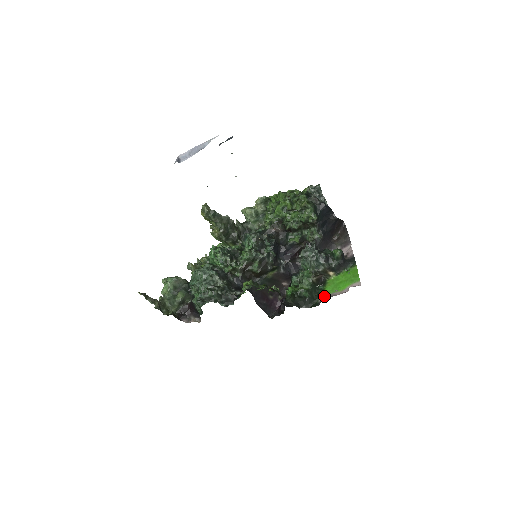
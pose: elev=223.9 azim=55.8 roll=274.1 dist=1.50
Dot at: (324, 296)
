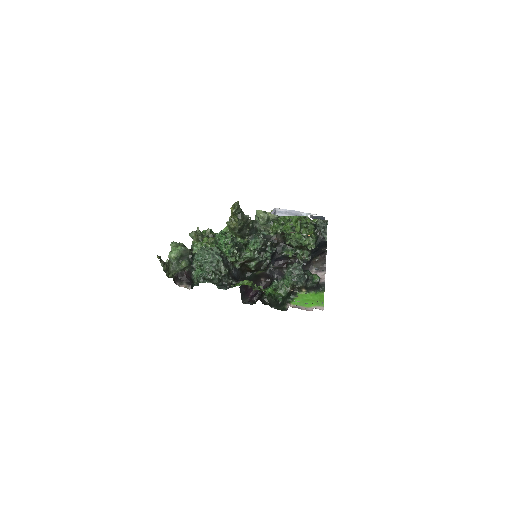
Dot at: (292, 305)
